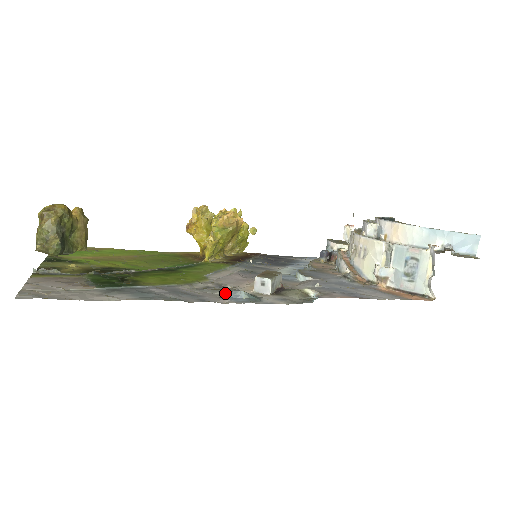
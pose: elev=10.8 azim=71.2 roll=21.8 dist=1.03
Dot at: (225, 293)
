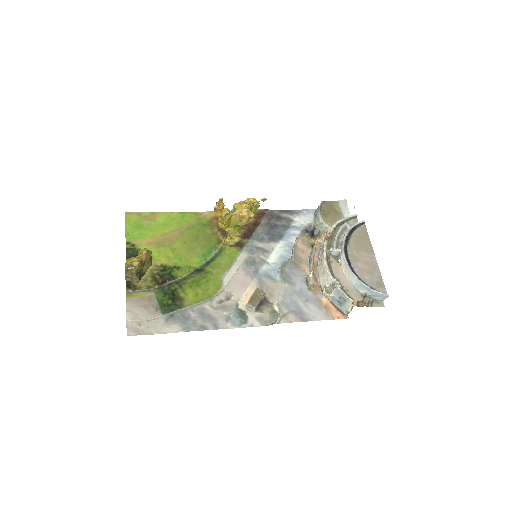
Dot at: (229, 314)
